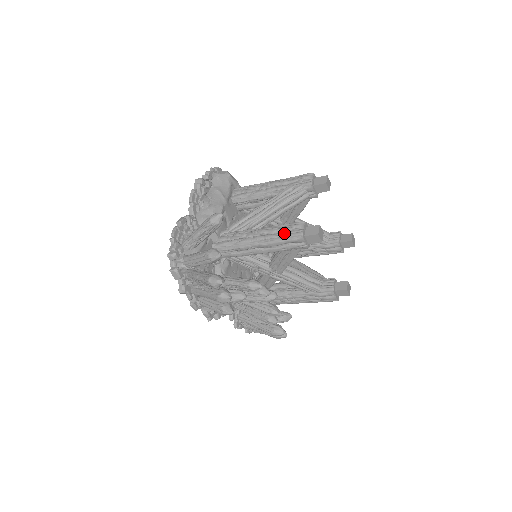
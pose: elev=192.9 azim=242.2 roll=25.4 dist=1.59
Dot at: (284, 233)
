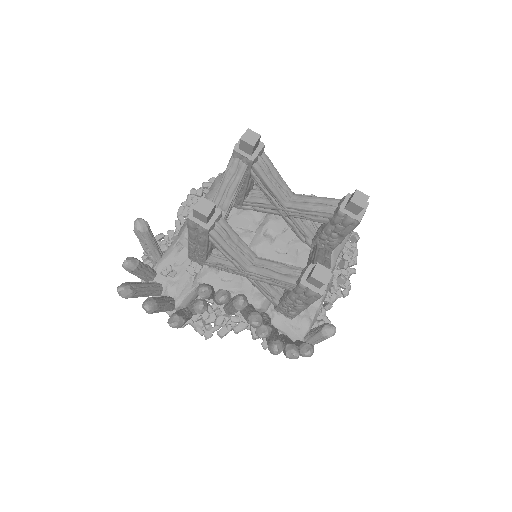
Dot at: occluded
